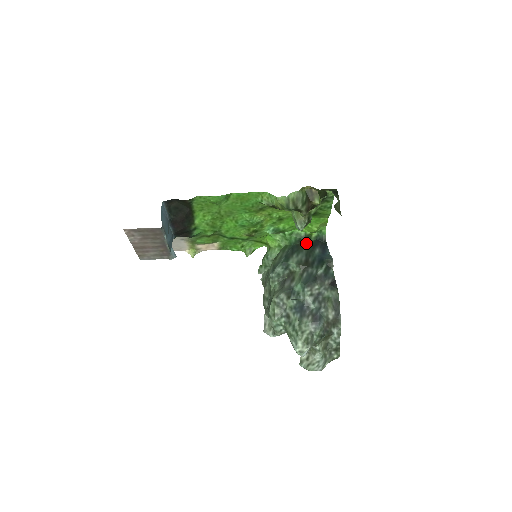
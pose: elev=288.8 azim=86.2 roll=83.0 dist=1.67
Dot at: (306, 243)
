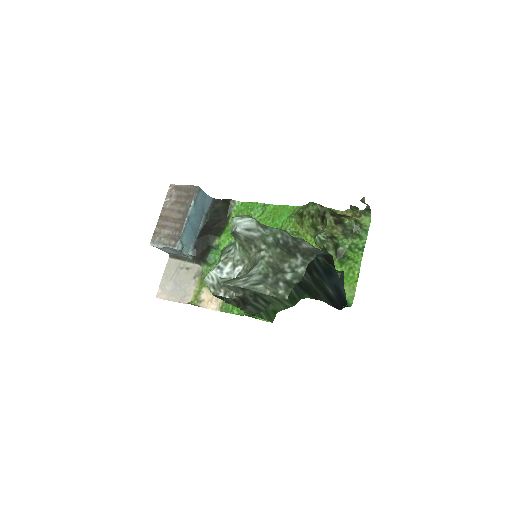
Dot at: (321, 298)
